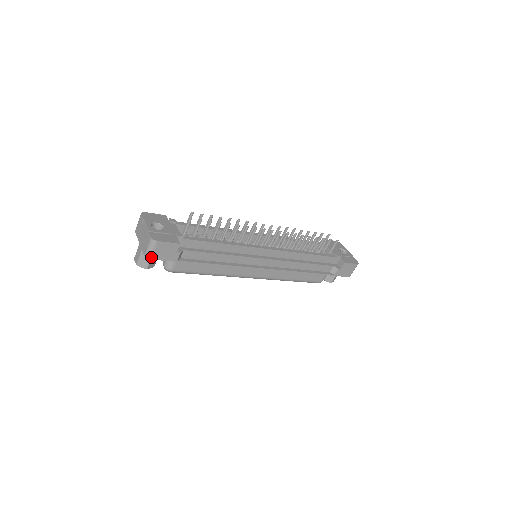
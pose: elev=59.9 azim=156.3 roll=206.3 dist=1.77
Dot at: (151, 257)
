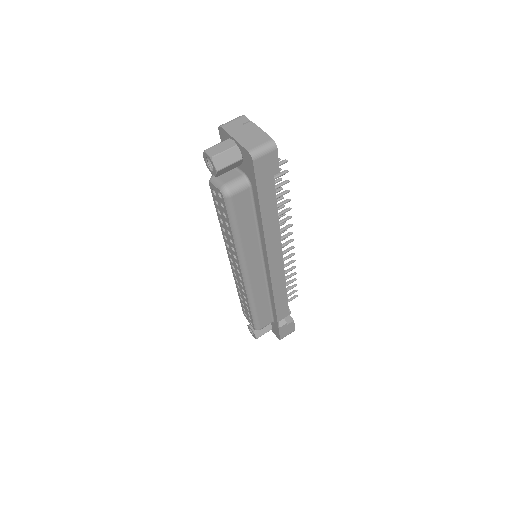
Dot at: (255, 158)
